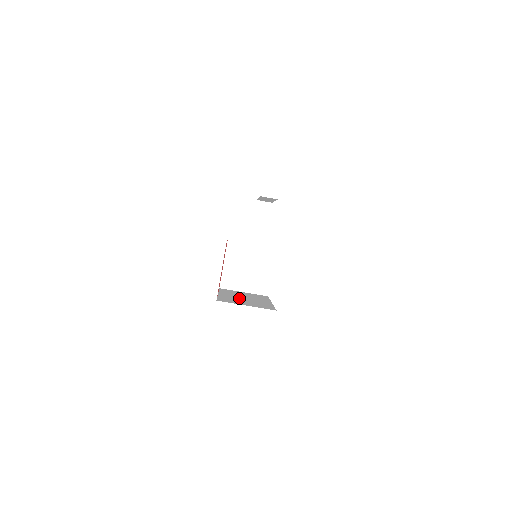
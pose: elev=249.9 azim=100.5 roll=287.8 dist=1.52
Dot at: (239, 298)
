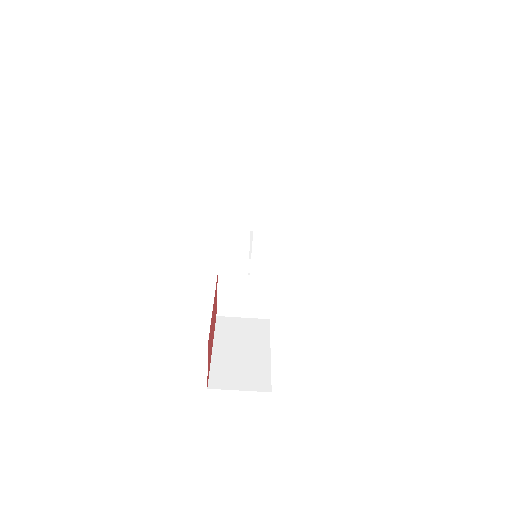
Dot at: (234, 357)
